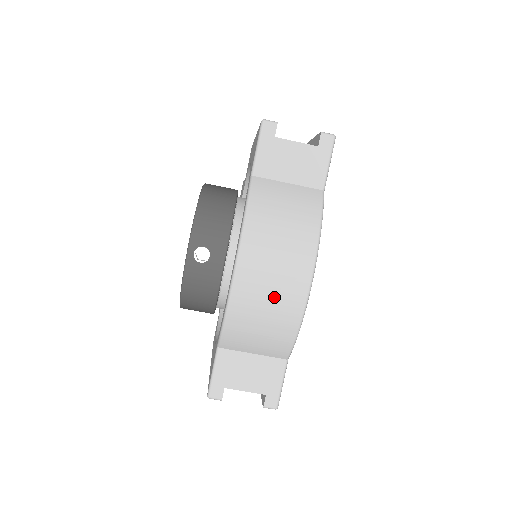
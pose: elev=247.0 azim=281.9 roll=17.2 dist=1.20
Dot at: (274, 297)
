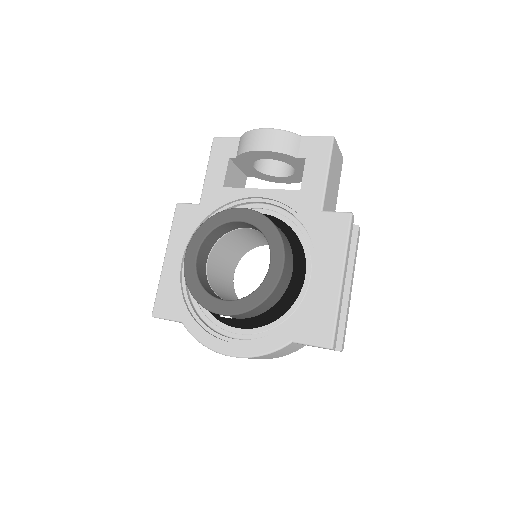
Dot at: occluded
